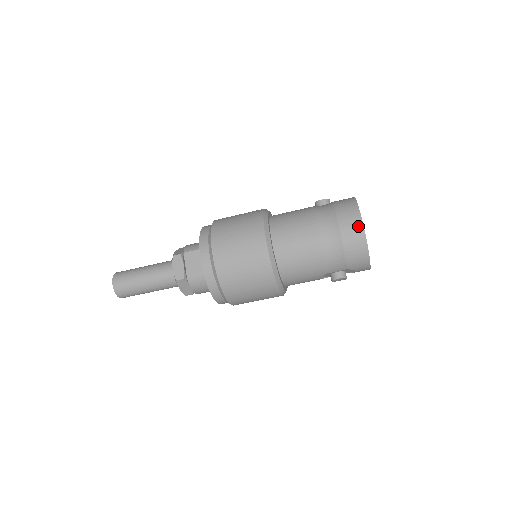
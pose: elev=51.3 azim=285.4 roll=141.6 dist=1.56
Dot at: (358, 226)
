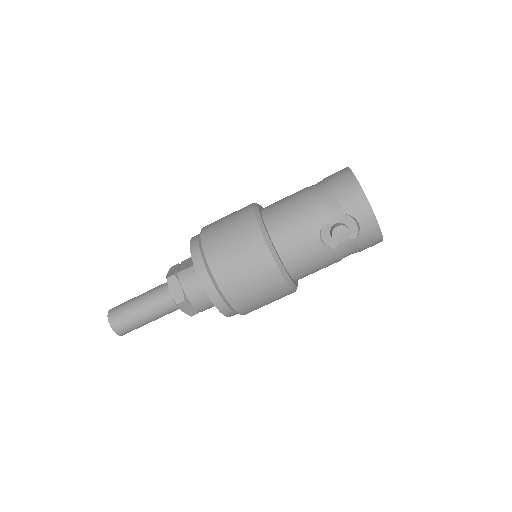
Dot at: (344, 170)
